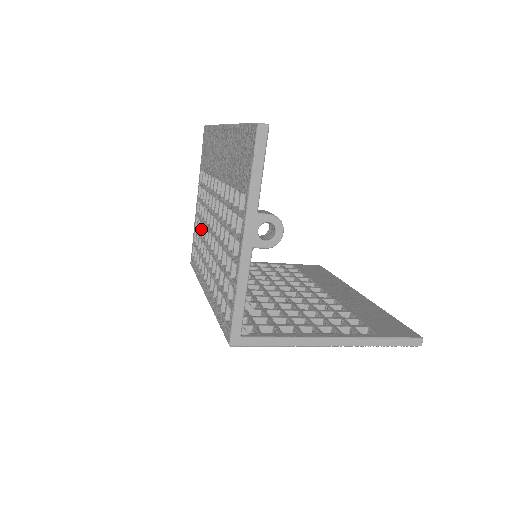
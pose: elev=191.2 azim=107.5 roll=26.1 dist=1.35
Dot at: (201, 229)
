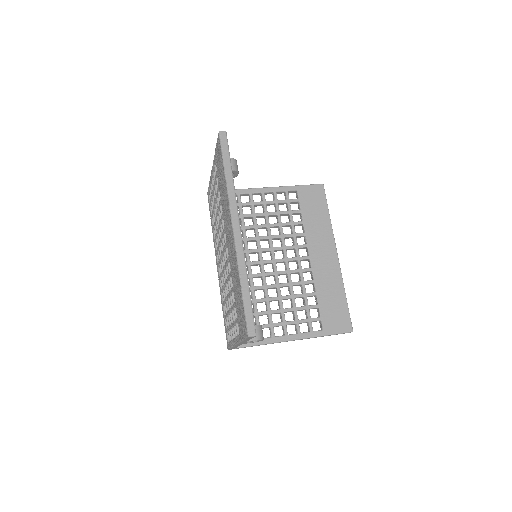
Dot at: occluded
